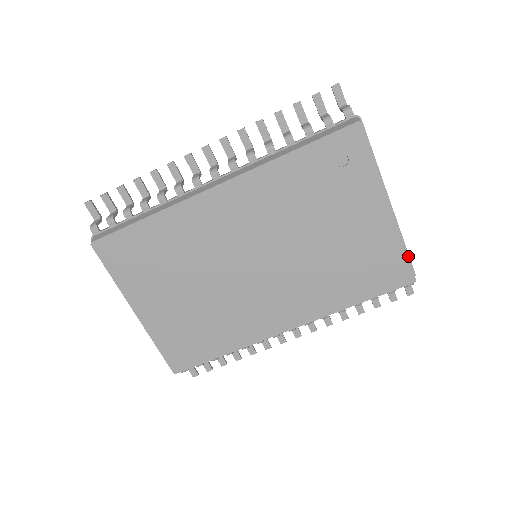
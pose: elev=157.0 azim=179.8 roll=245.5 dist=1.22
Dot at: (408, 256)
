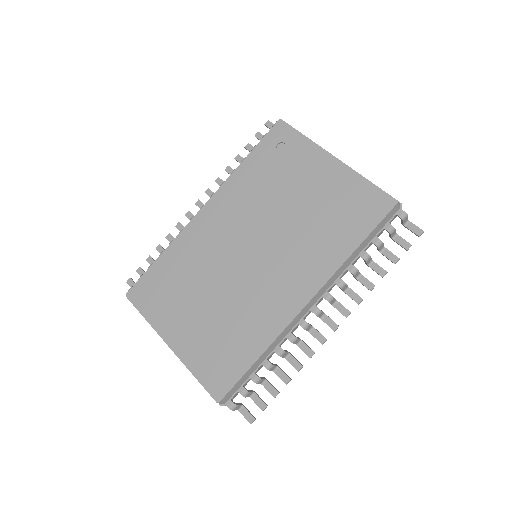
Dot at: occluded
